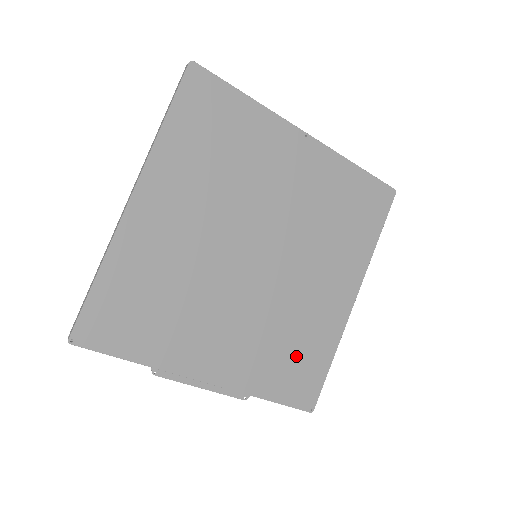
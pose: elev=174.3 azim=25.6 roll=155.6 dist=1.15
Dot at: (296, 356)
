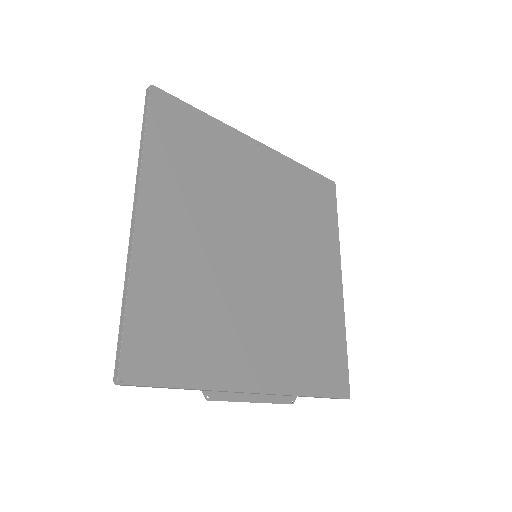
Dot at: (319, 345)
